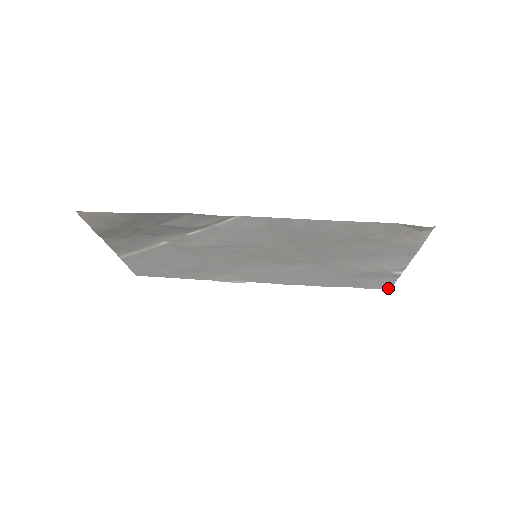
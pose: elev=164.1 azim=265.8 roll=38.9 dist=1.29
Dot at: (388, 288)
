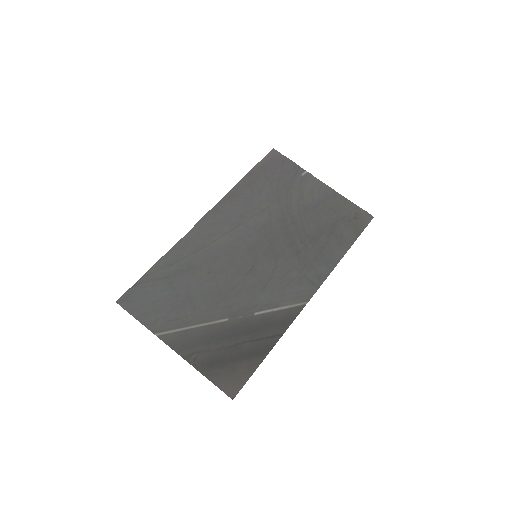
Dot at: (275, 151)
